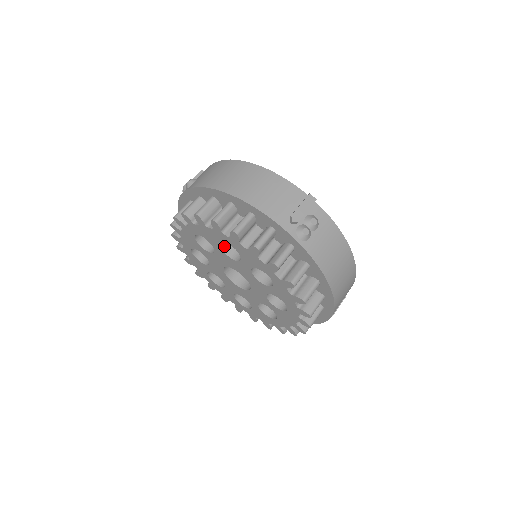
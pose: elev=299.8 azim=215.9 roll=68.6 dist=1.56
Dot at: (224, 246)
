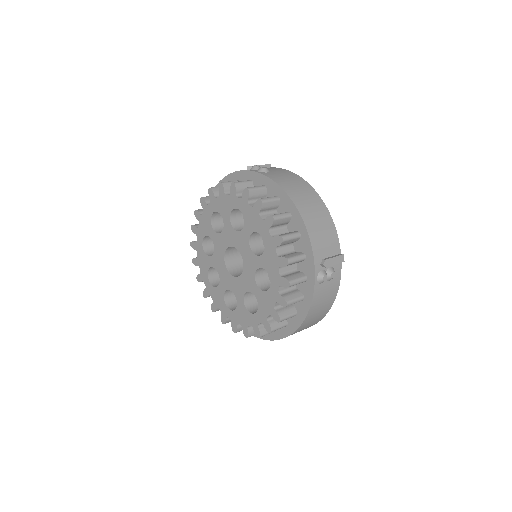
Dot at: (253, 235)
